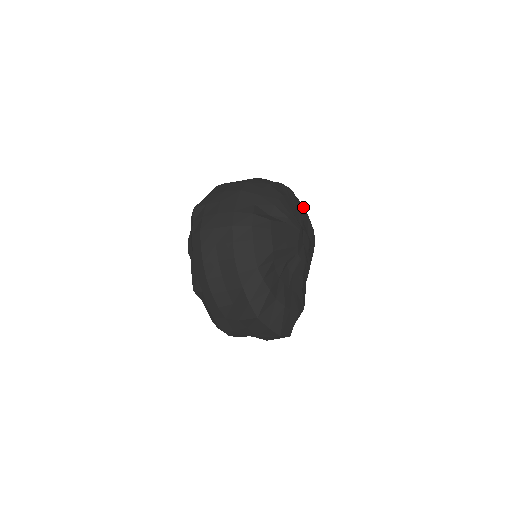
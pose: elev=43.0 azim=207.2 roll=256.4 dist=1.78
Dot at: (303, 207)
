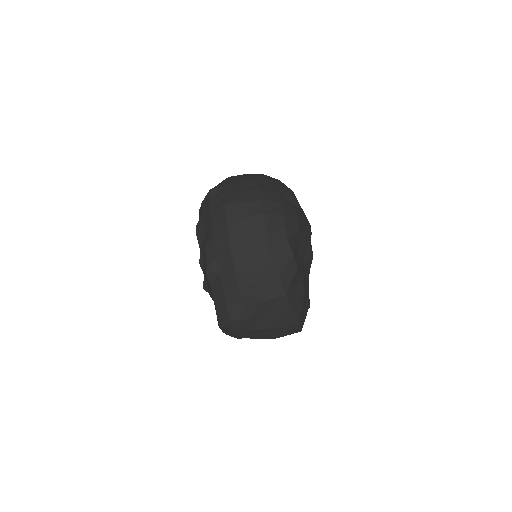
Dot at: occluded
